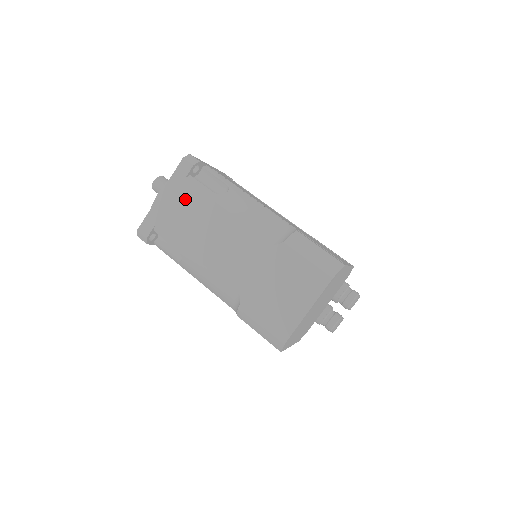
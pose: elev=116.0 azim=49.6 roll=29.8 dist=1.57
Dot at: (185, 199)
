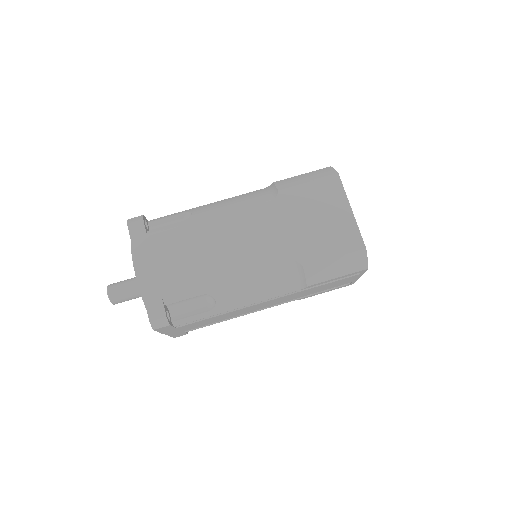
Dot at: (165, 249)
